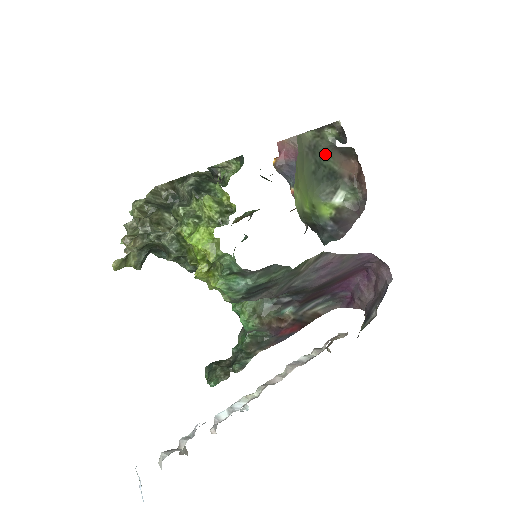
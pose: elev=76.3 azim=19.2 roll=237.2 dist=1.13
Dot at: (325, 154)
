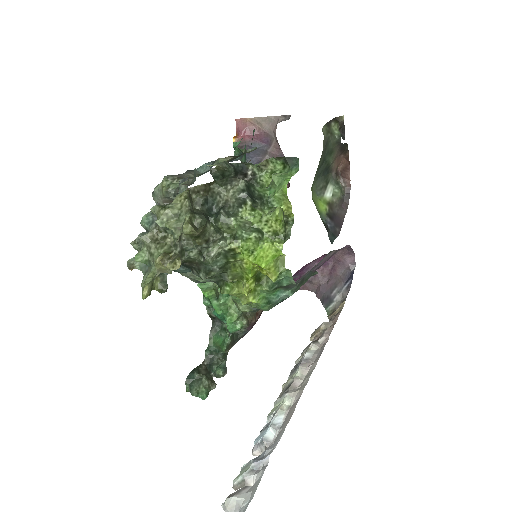
Dot at: (331, 150)
